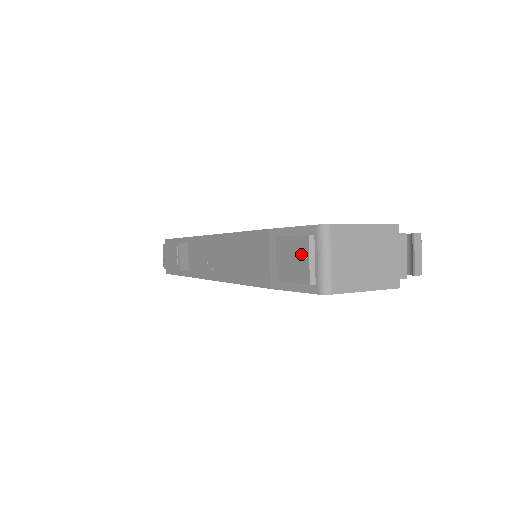
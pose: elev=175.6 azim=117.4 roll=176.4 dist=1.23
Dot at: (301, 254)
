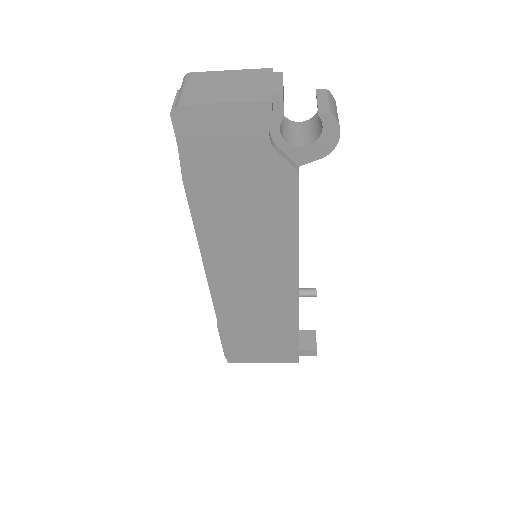
Dot at: occluded
